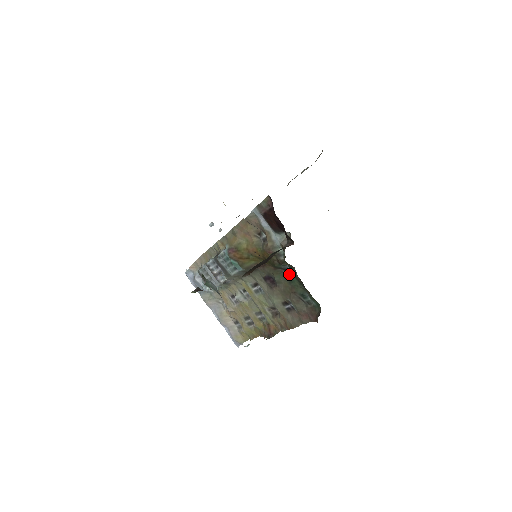
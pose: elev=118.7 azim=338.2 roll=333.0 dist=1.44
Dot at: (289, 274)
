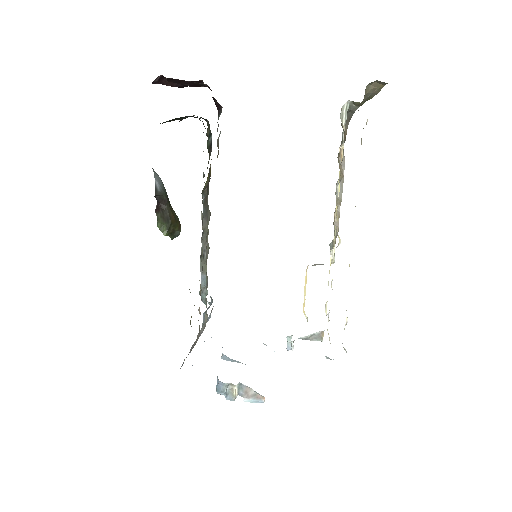
Dot at: occluded
